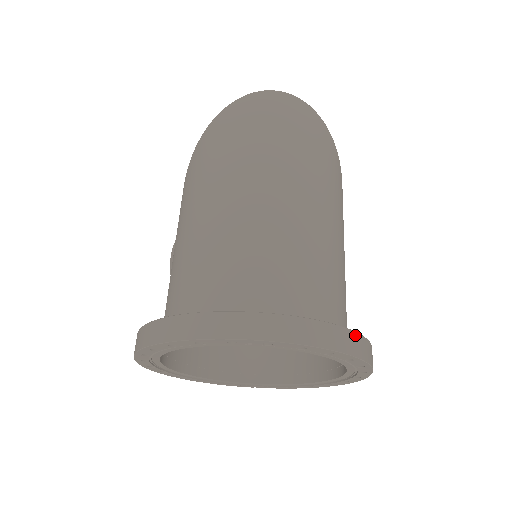
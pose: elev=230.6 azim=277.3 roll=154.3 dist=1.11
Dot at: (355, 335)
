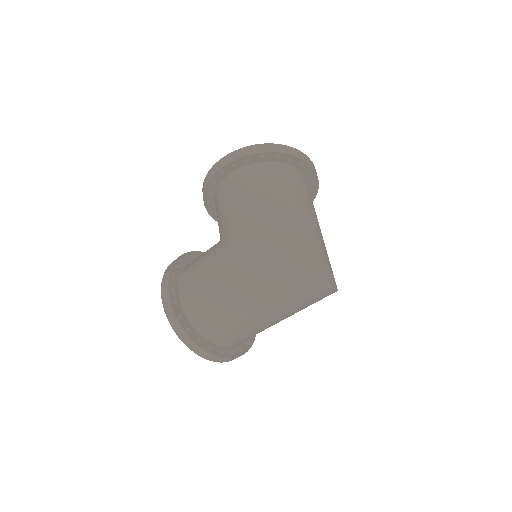
Dot at: occluded
